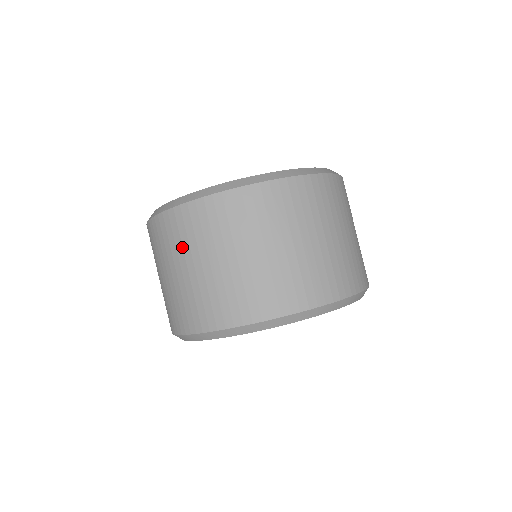
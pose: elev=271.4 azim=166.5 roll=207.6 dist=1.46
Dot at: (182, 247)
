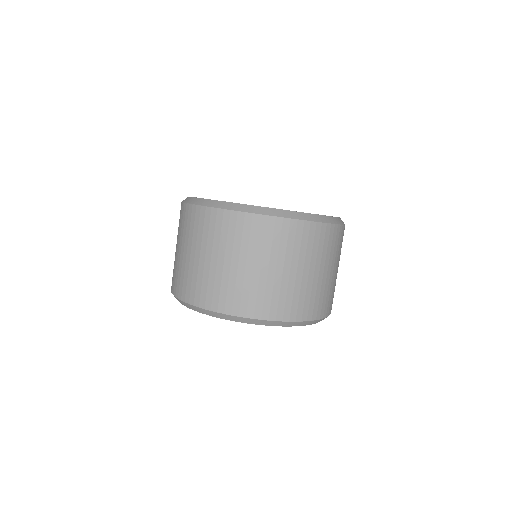
Dot at: (202, 238)
